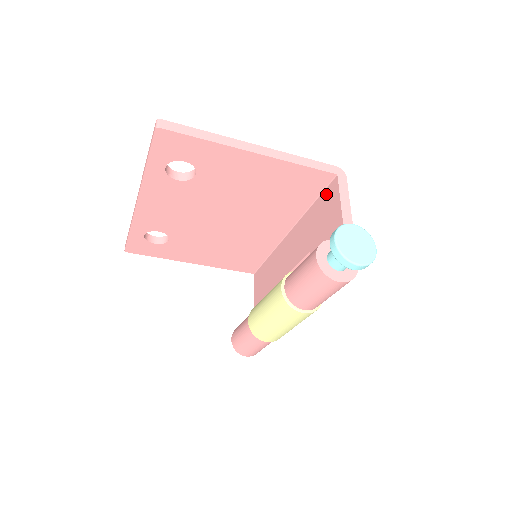
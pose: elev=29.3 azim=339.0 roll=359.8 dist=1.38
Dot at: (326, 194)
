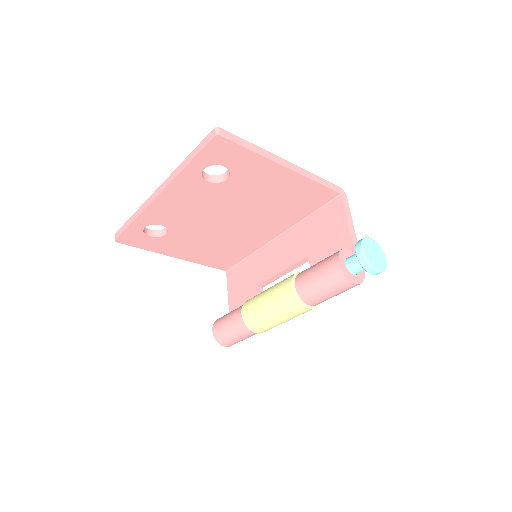
Dot at: (327, 209)
